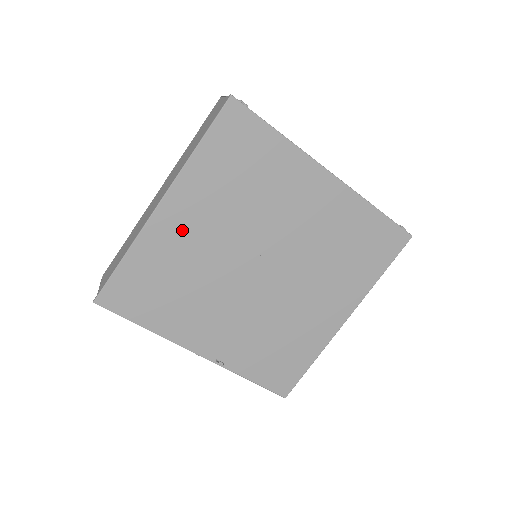
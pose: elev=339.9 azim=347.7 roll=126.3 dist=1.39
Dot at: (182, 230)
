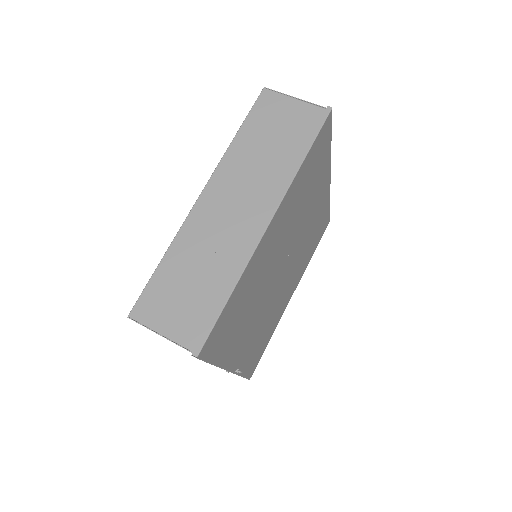
Dot at: (268, 248)
